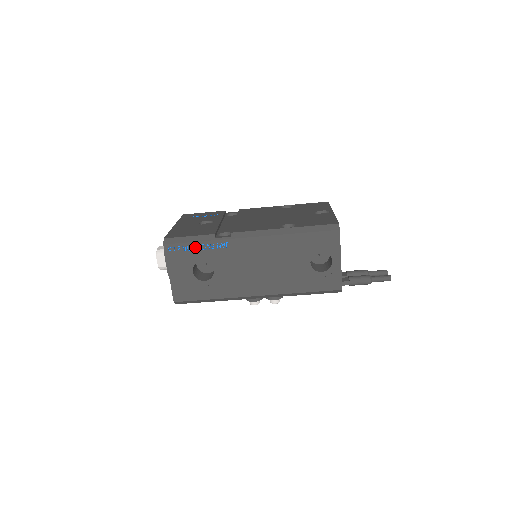
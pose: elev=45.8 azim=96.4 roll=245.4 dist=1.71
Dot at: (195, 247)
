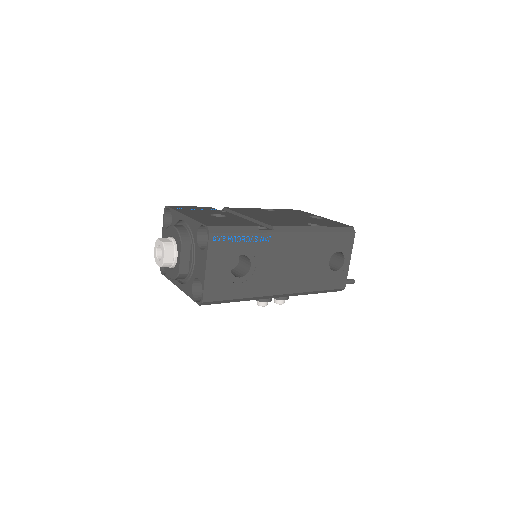
Dot at: (240, 238)
